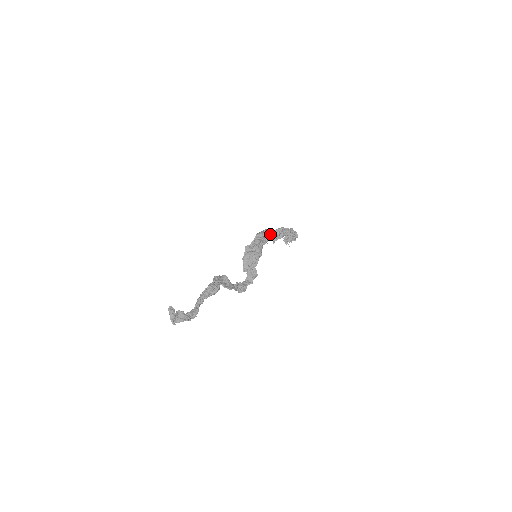
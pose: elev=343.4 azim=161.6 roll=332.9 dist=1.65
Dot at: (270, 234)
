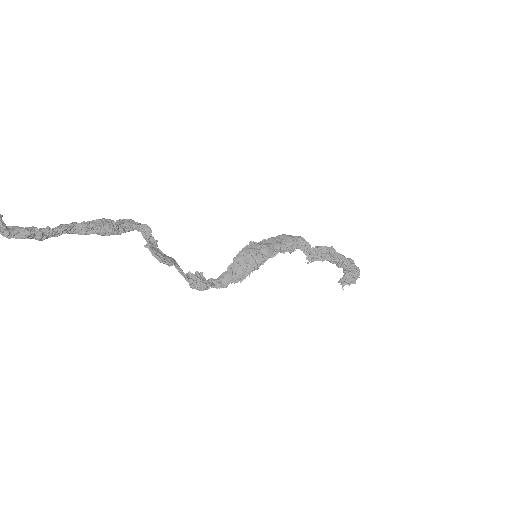
Dot at: (303, 245)
